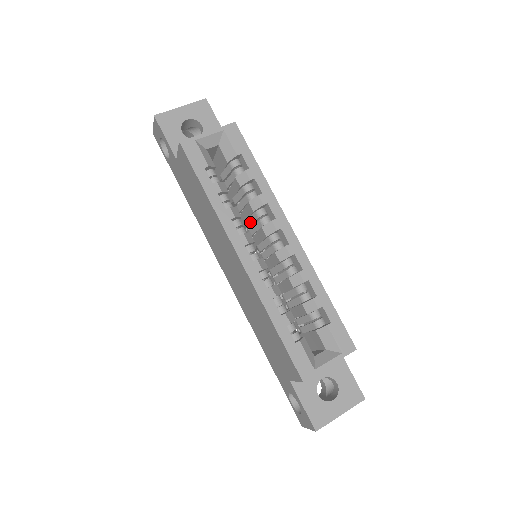
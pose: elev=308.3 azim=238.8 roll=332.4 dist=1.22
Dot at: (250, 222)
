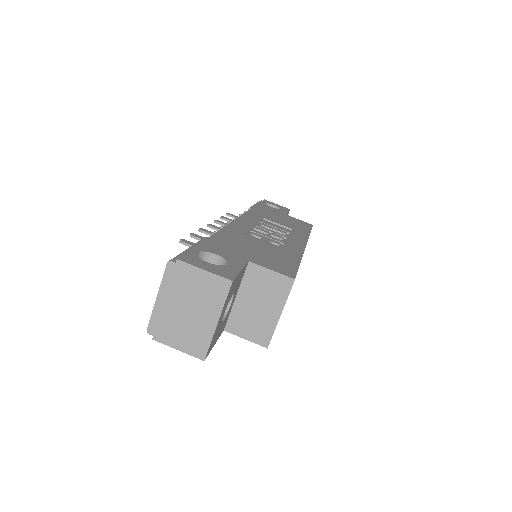
Dot at: occluded
